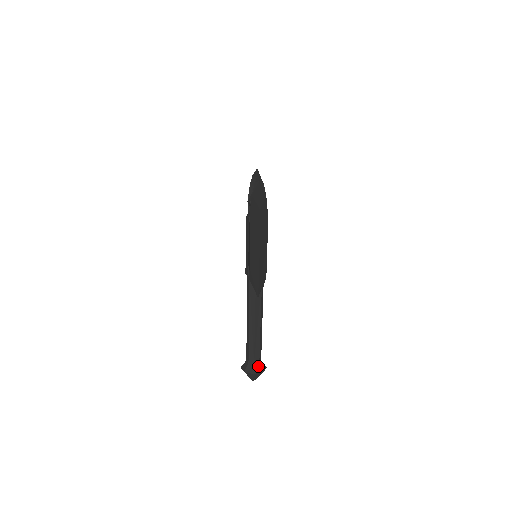
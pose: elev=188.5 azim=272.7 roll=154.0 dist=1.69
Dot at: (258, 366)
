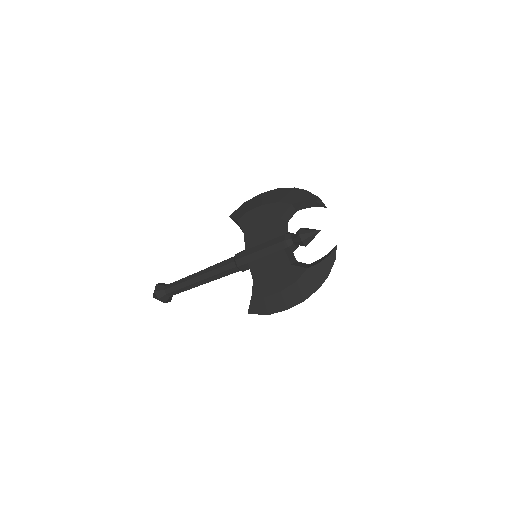
Dot at: (171, 298)
